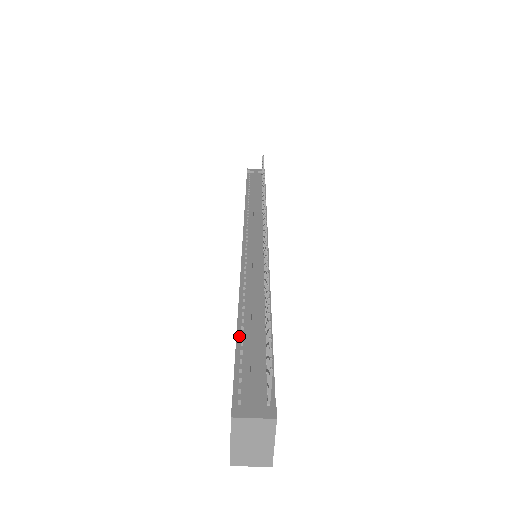
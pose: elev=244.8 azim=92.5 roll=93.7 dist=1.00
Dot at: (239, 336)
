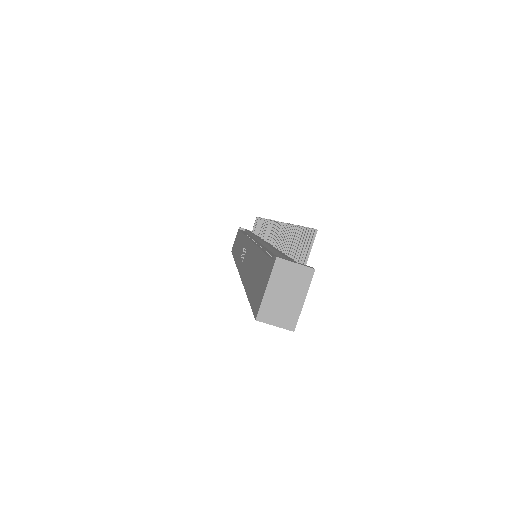
Dot at: (265, 251)
